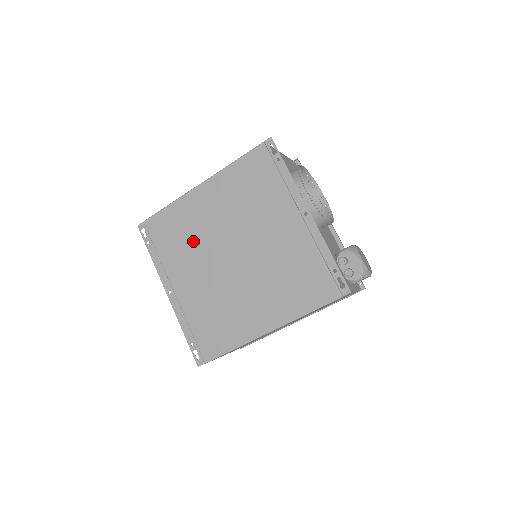
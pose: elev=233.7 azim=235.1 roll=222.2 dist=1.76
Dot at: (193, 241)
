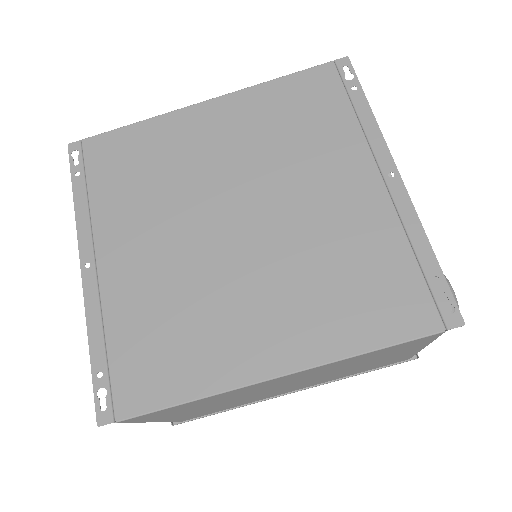
Dot at: (165, 184)
